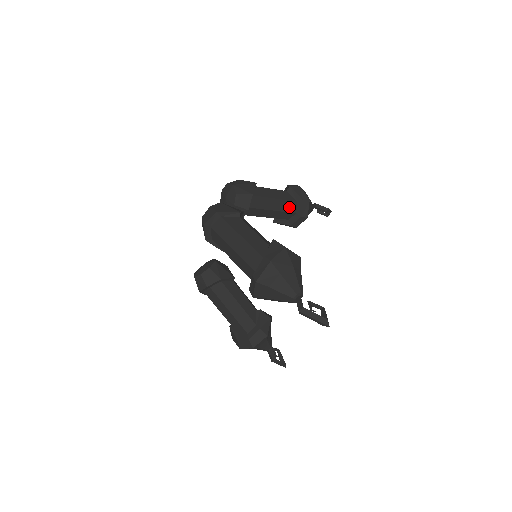
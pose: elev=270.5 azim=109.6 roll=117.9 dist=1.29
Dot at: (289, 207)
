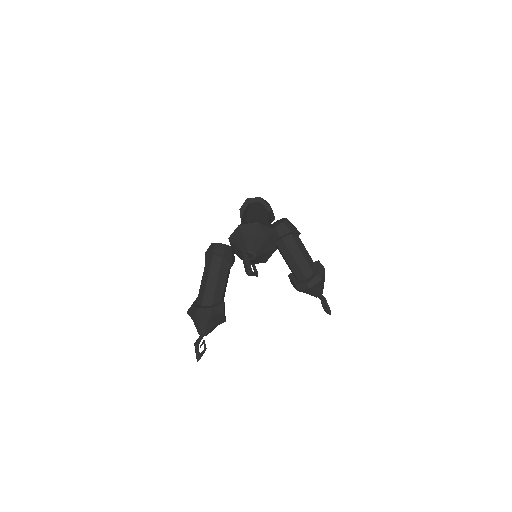
Dot at: (306, 270)
